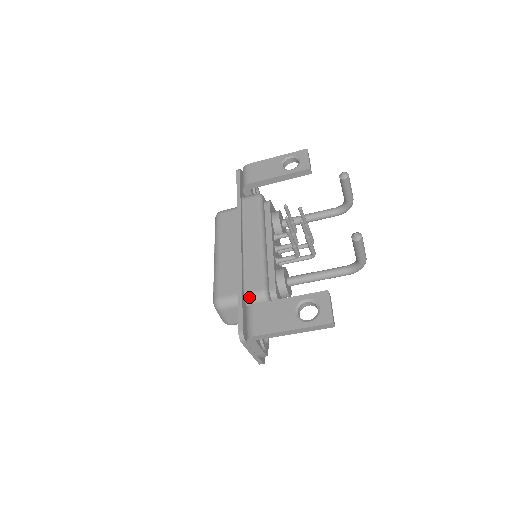
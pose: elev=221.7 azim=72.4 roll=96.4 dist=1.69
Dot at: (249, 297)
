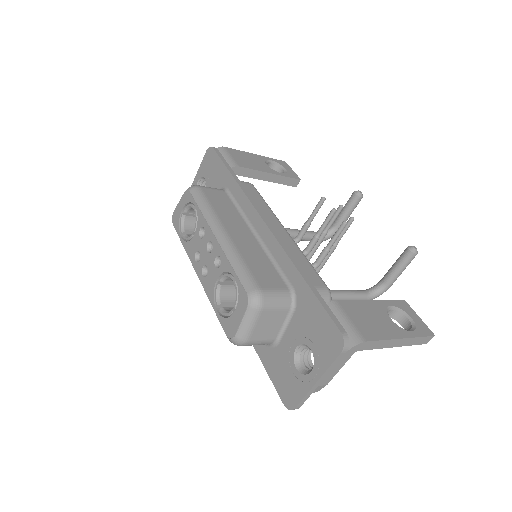
Dot at: occluded
